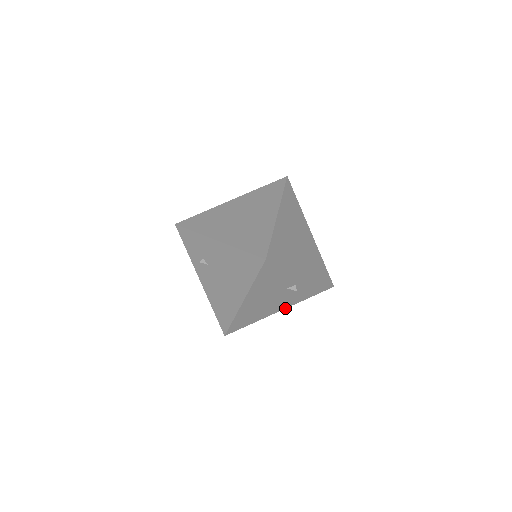
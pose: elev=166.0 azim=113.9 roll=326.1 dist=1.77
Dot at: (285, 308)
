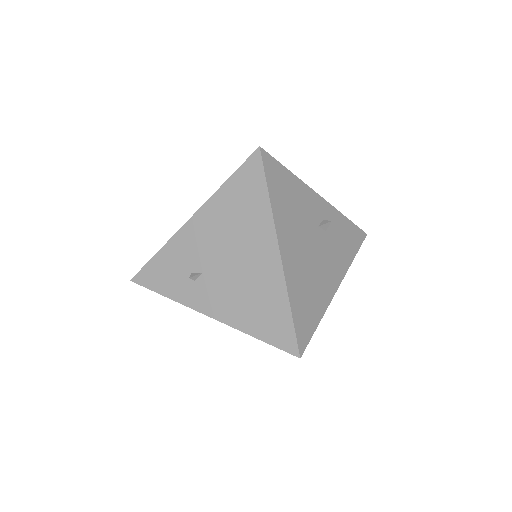
Dot at: (340, 282)
